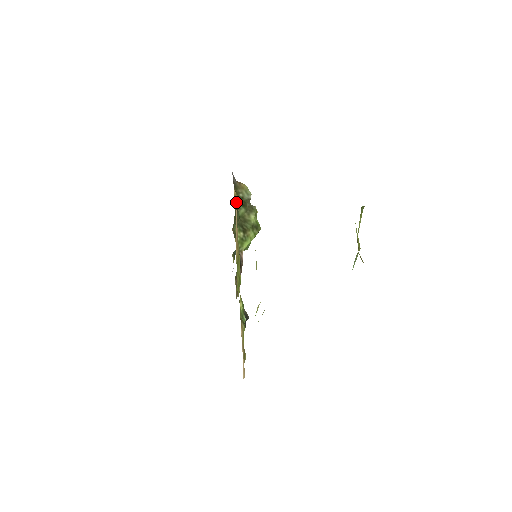
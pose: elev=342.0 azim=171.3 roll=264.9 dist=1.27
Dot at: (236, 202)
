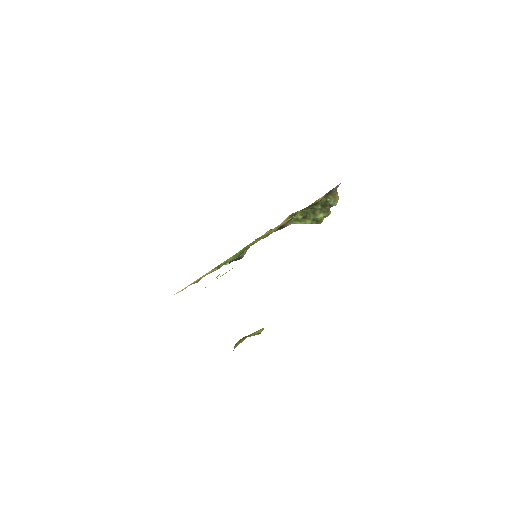
Dot at: (315, 203)
